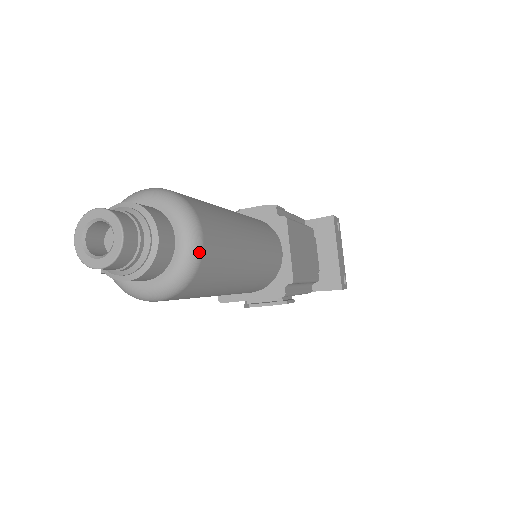
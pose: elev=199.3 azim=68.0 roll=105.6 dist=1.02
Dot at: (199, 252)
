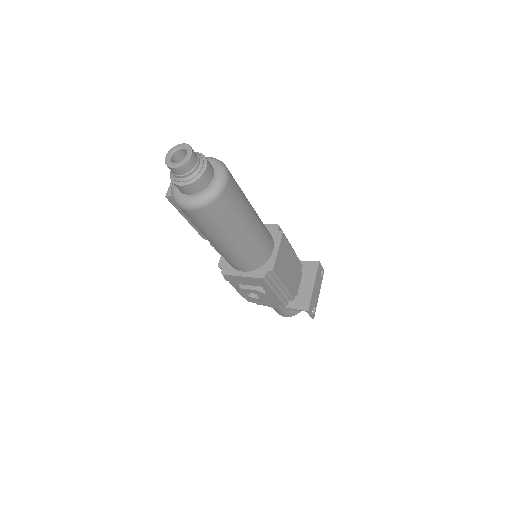
Dot at: (222, 189)
